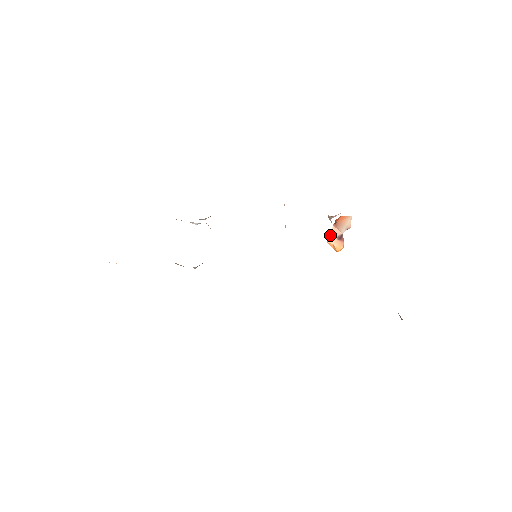
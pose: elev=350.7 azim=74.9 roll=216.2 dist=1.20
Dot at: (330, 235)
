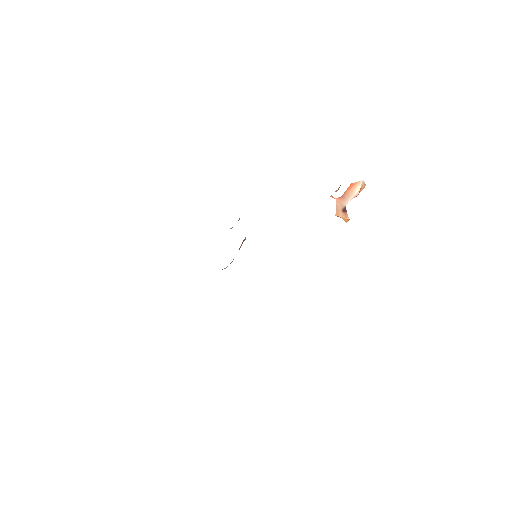
Dot at: (336, 209)
